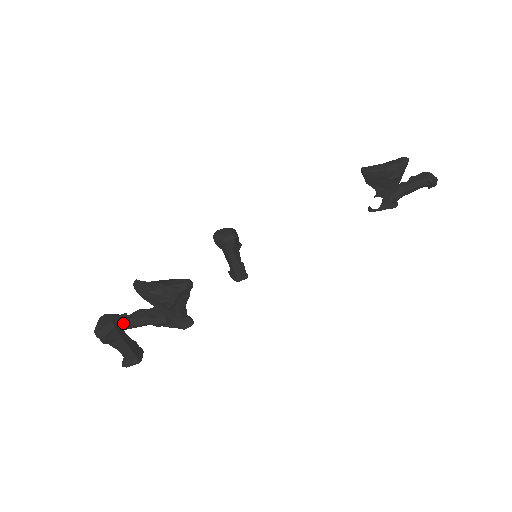
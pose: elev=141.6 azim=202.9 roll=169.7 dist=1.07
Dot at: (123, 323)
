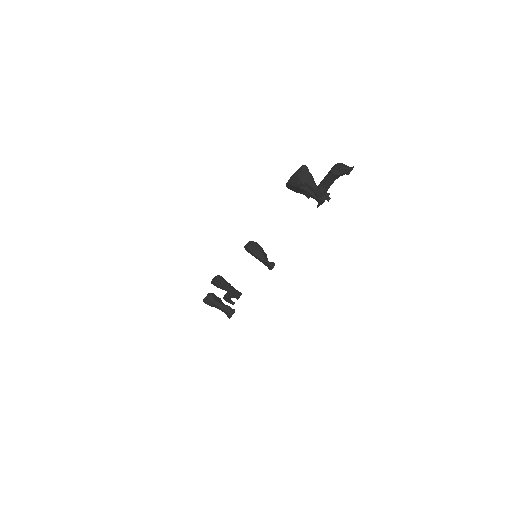
Dot at: (225, 297)
